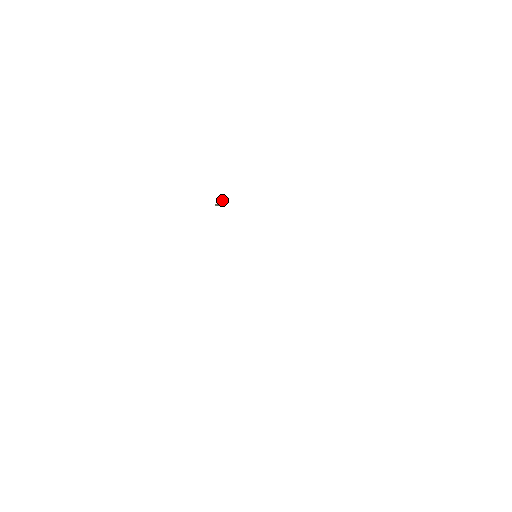
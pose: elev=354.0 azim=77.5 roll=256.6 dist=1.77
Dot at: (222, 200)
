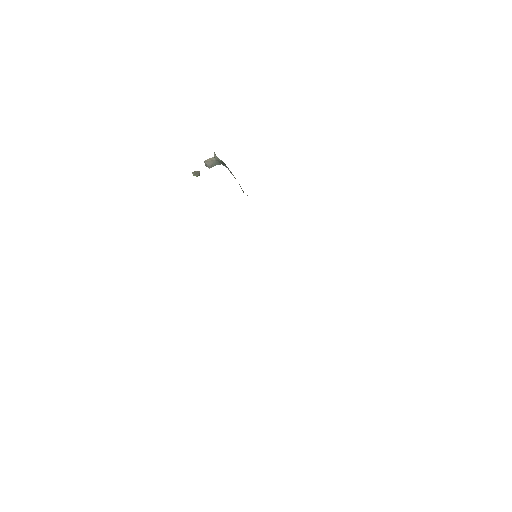
Dot at: (219, 159)
